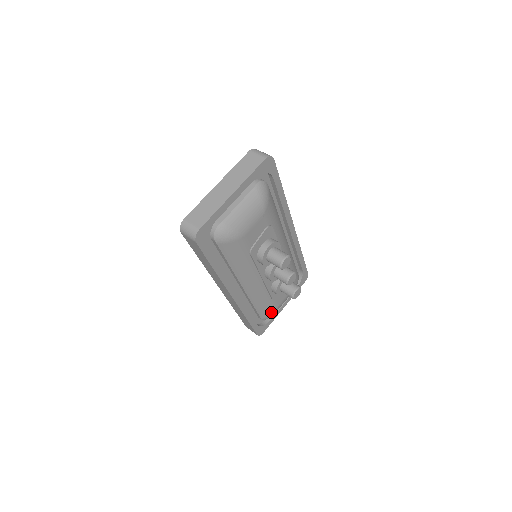
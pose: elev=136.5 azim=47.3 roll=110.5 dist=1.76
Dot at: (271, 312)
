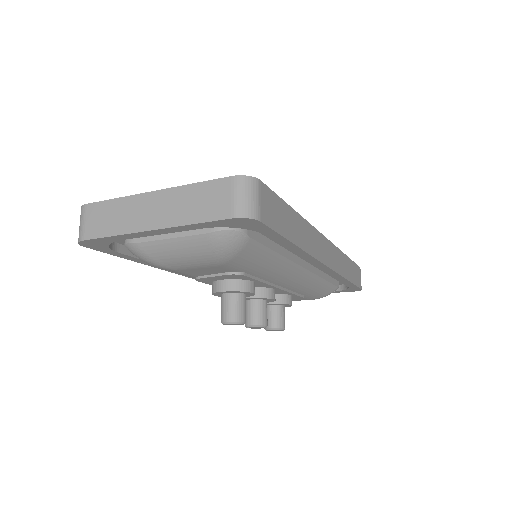
Dot at: occluded
